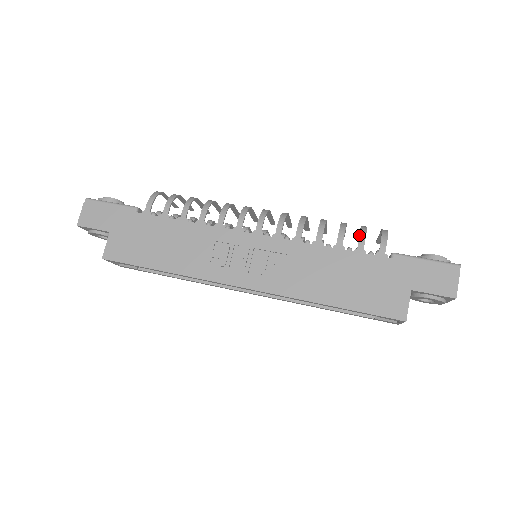
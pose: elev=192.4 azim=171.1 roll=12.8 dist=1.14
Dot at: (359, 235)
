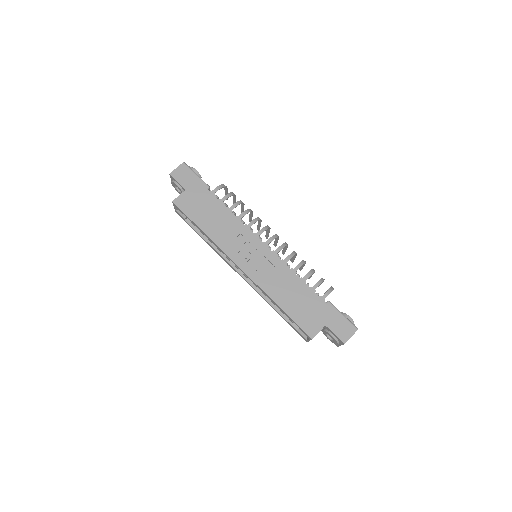
Dot at: occluded
